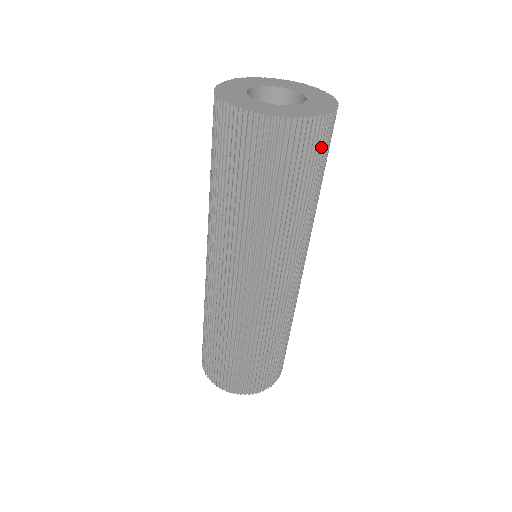
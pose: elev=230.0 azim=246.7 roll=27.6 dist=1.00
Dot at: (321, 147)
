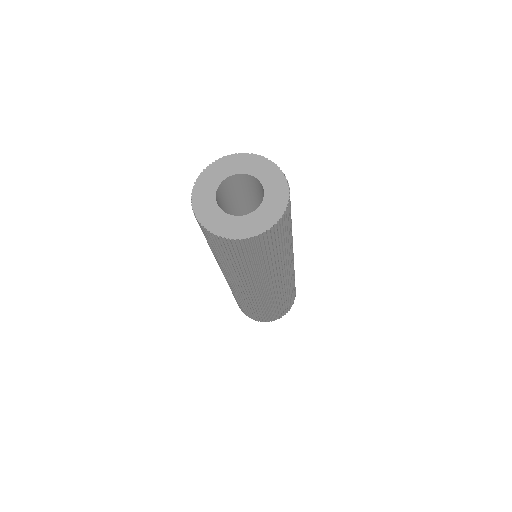
Dot at: (277, 236)
